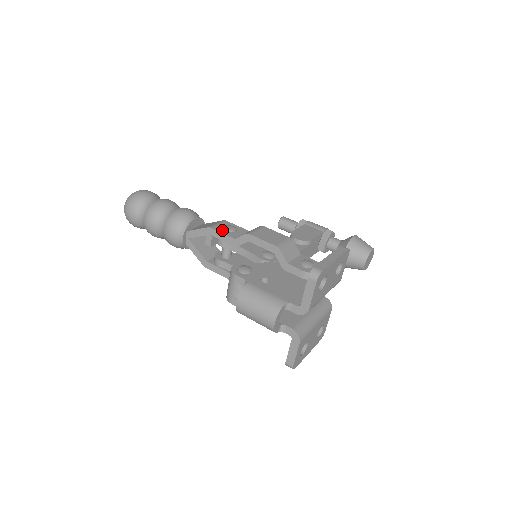
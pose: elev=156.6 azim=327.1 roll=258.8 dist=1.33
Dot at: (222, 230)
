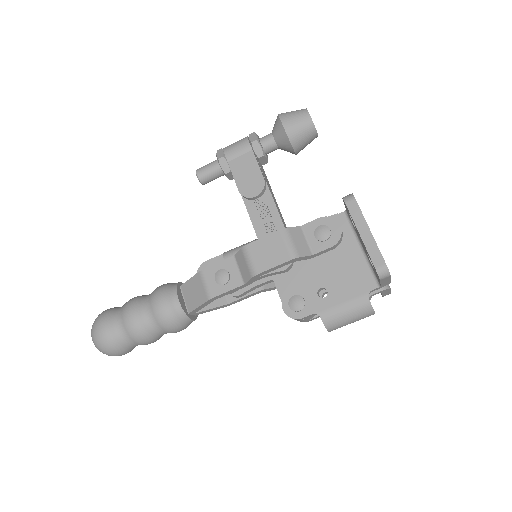
Dot at: (221, 288)
